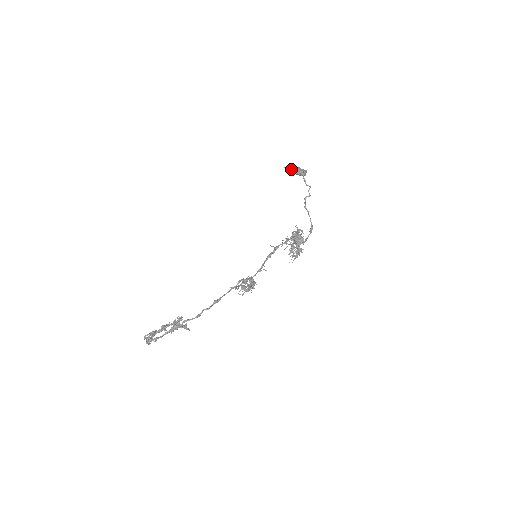
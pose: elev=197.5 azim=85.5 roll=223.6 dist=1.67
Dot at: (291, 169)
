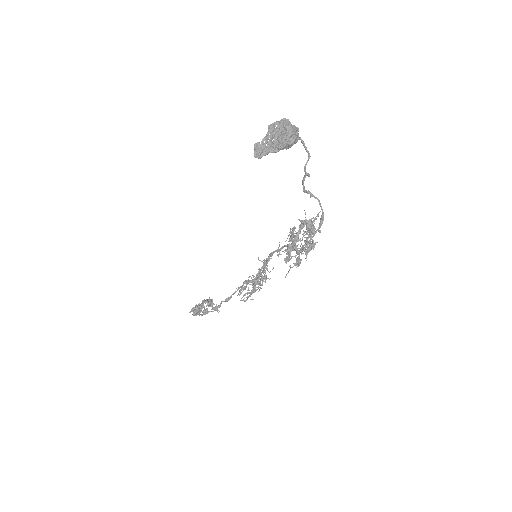
Dot at: occluded
